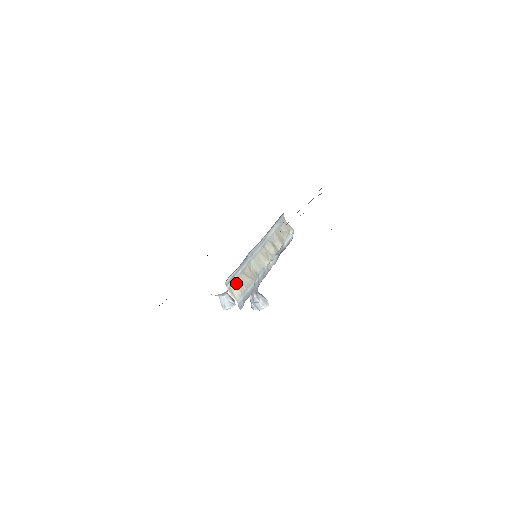
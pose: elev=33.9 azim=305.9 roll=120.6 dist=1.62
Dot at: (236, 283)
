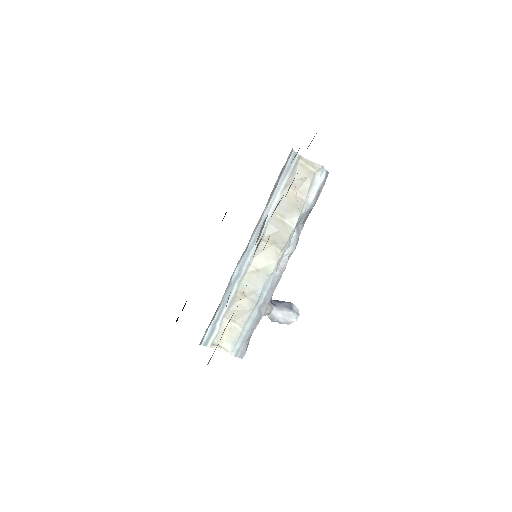
Dot at: (223, 330)
